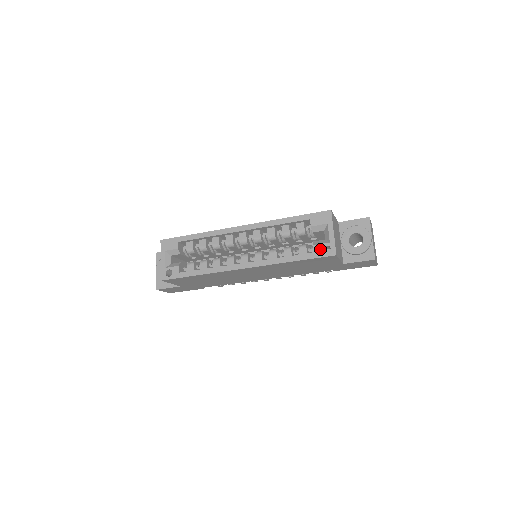
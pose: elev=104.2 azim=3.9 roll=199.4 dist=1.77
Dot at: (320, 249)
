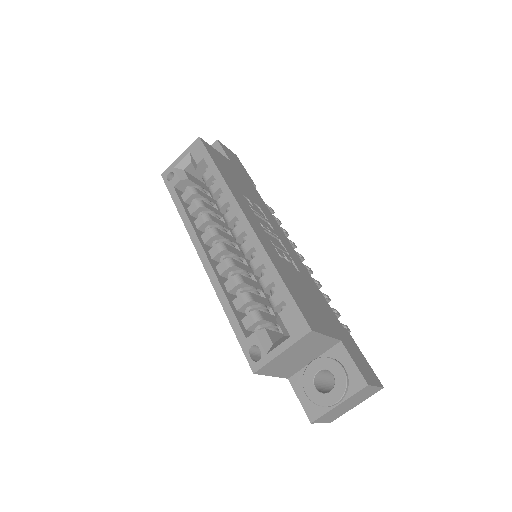
Dot at: (255, 345)
